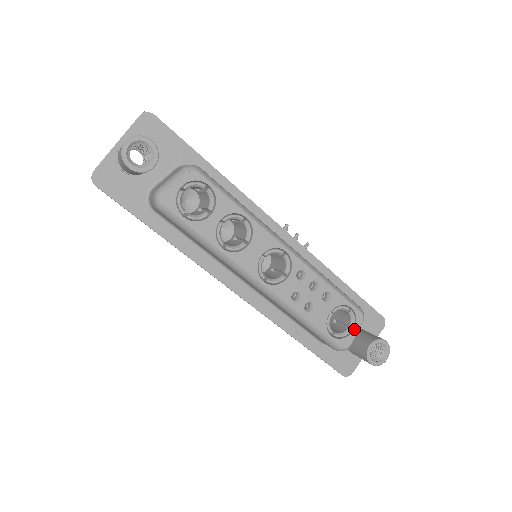
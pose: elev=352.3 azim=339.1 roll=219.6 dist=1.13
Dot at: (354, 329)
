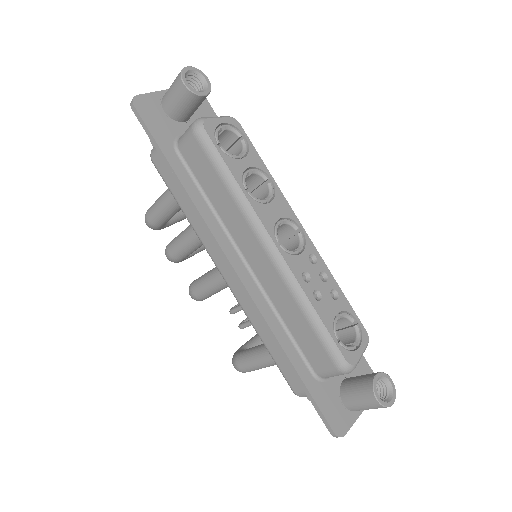
Dot at: (360, 347)
